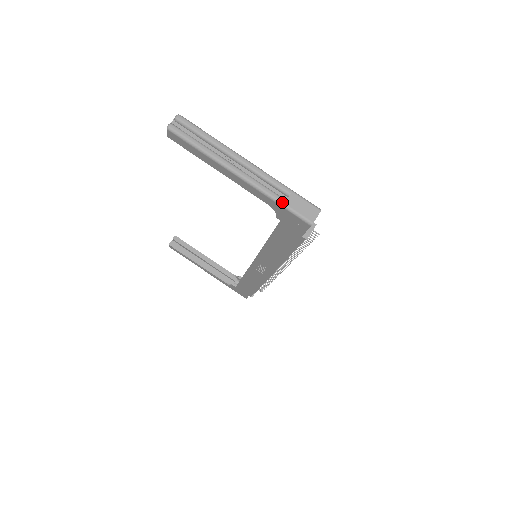
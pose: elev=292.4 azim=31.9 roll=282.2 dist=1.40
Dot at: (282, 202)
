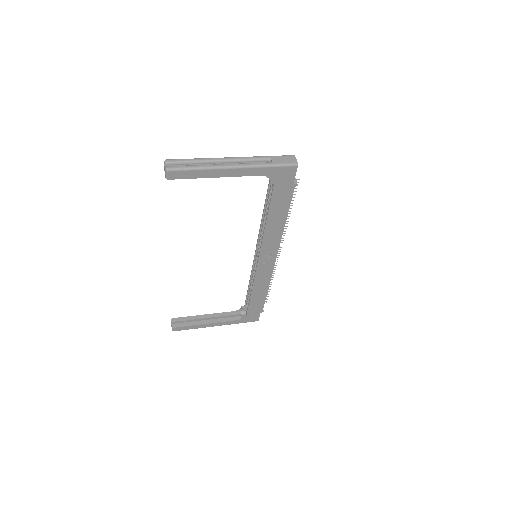
Dot at: (271, 164)
